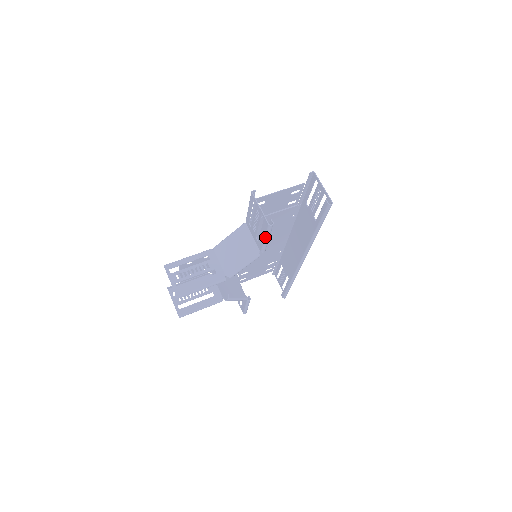
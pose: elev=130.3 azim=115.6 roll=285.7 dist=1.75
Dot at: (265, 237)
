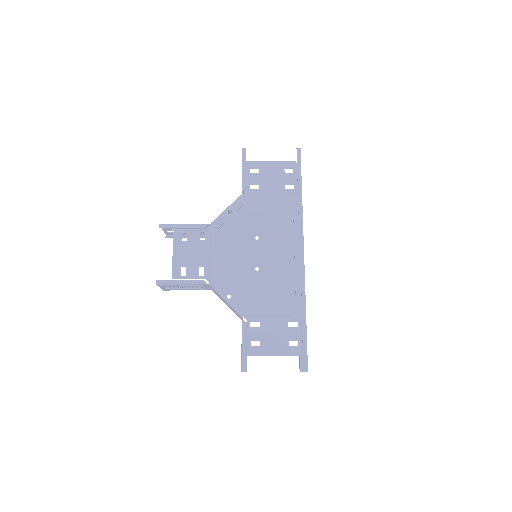
Dot at: occluded
